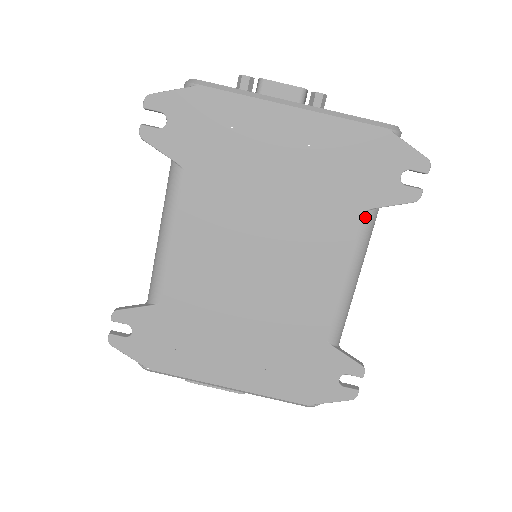
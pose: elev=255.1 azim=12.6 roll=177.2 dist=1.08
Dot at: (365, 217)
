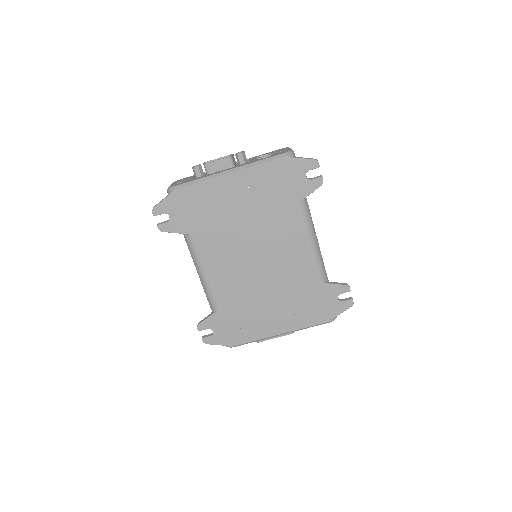
Dot at: (300, 207)
